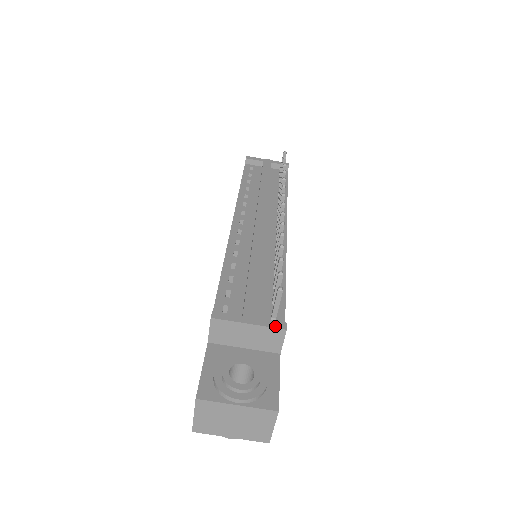
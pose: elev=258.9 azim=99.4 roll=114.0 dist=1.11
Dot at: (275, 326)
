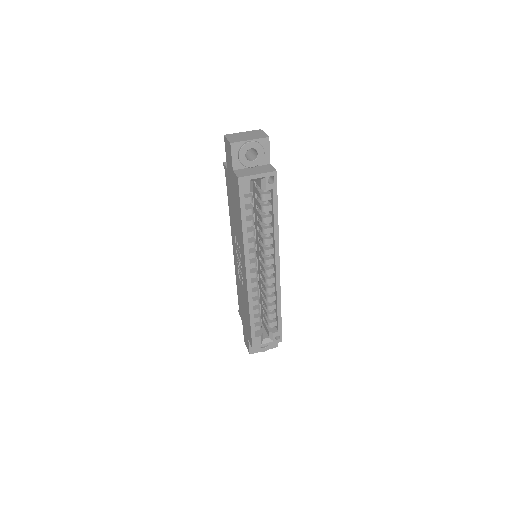
Dot at: occluded
